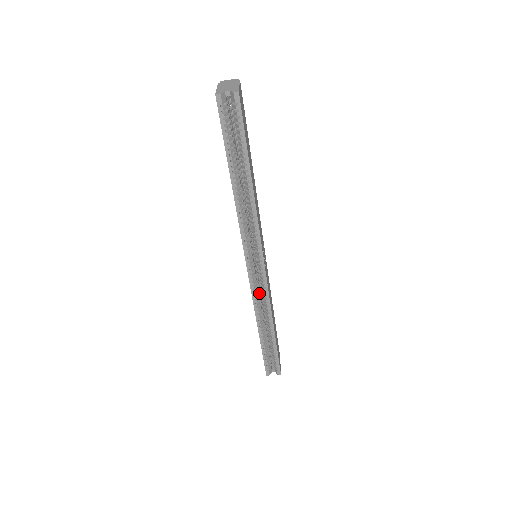
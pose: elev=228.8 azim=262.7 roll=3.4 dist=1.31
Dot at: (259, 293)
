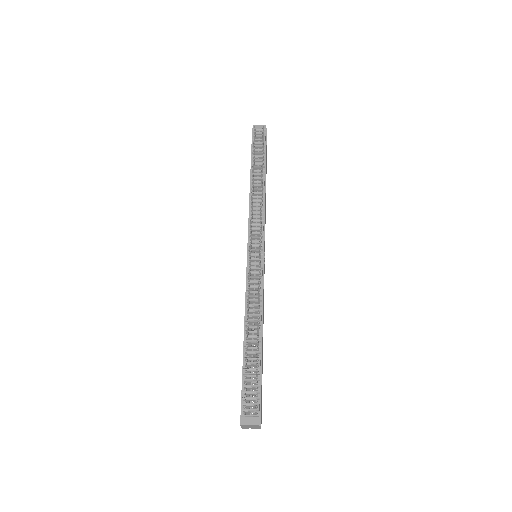
Dot at: occluded
